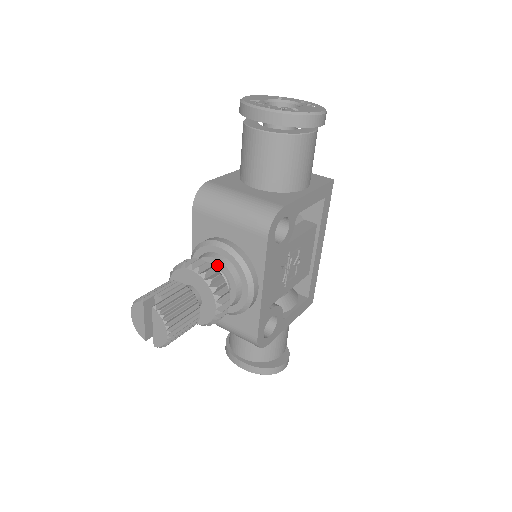
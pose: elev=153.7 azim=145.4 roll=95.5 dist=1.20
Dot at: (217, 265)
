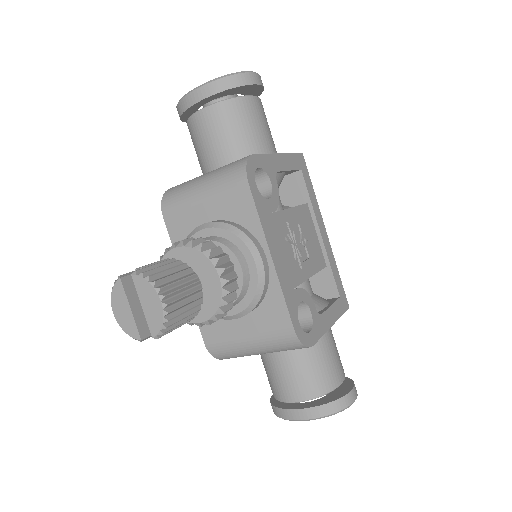
Dot at: occluded
